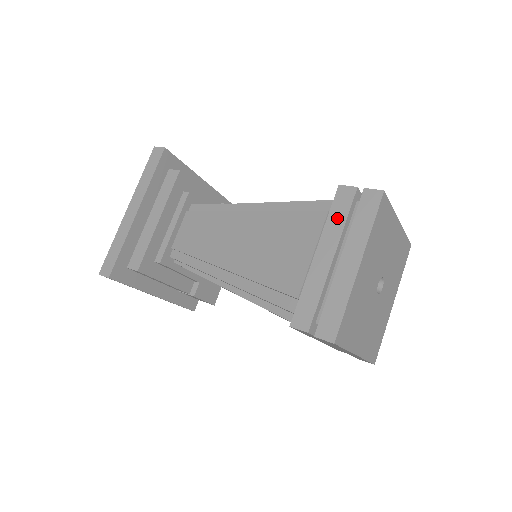
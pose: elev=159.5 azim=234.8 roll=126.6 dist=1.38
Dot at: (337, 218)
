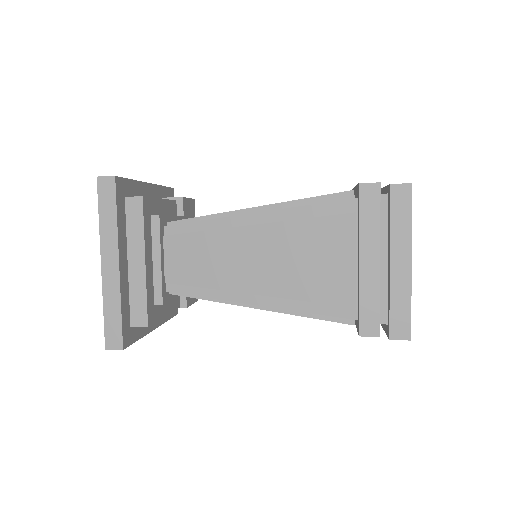
Dot at: (370, 220)
